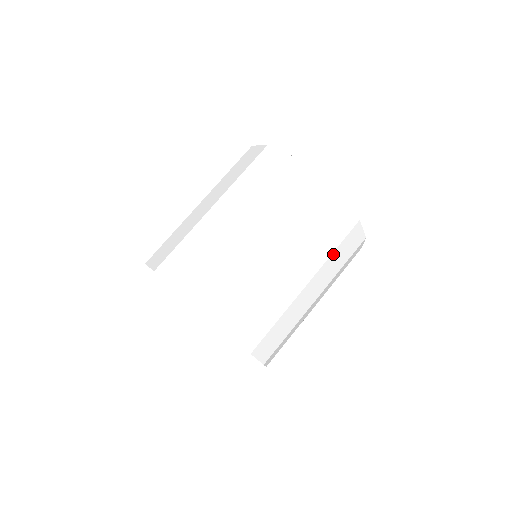
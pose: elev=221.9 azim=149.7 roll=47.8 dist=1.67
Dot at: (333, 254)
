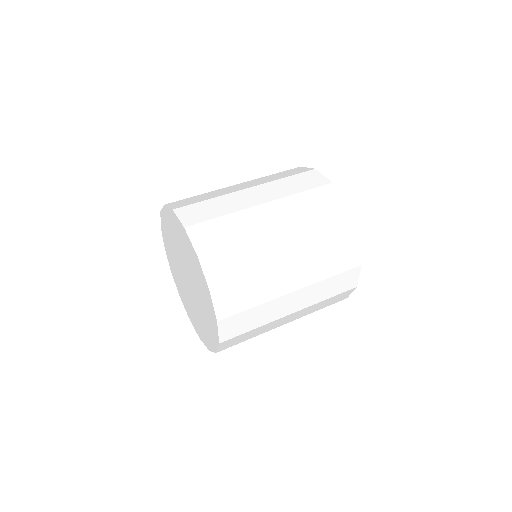
Dot at: (324, 301)
